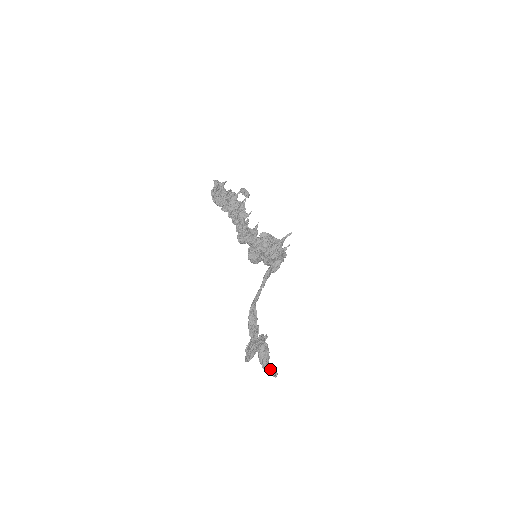
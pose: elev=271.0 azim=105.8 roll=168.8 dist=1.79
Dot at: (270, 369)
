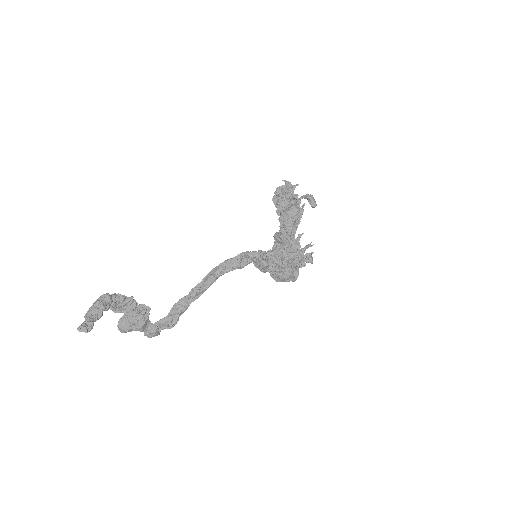
Dot at: (85, 320)
